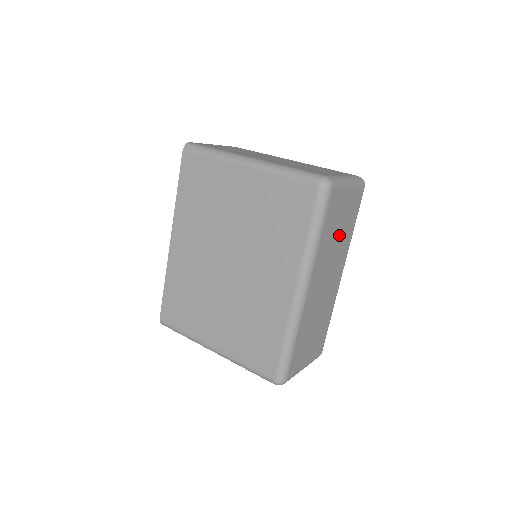
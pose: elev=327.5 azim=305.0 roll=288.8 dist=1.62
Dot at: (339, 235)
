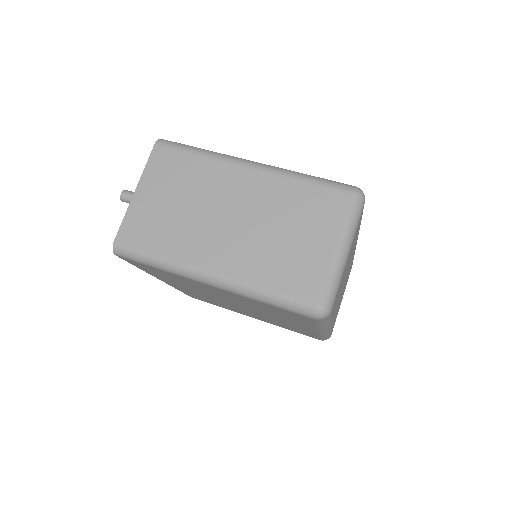
Dot at: occluded
